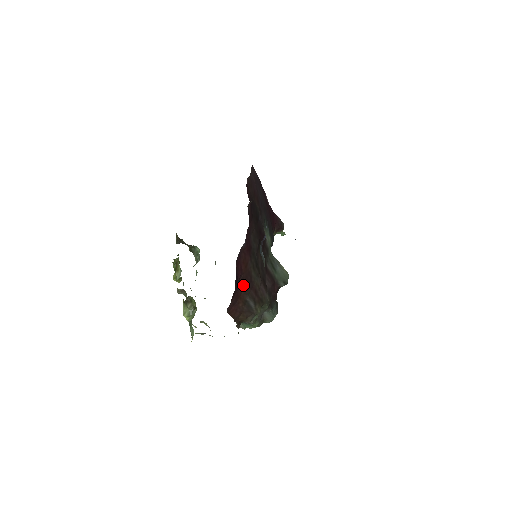
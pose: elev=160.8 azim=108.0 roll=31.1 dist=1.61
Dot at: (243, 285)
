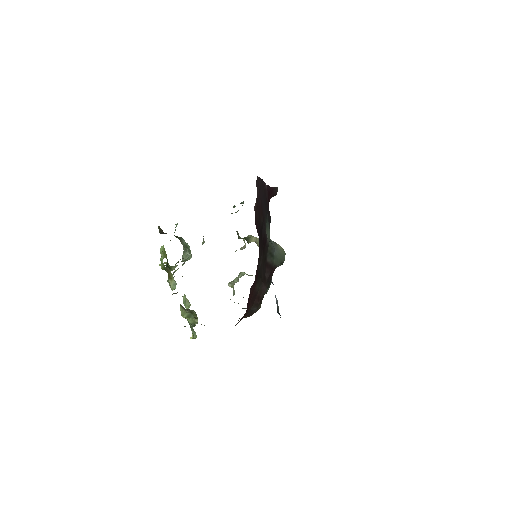
Dot at: (249, 305)
